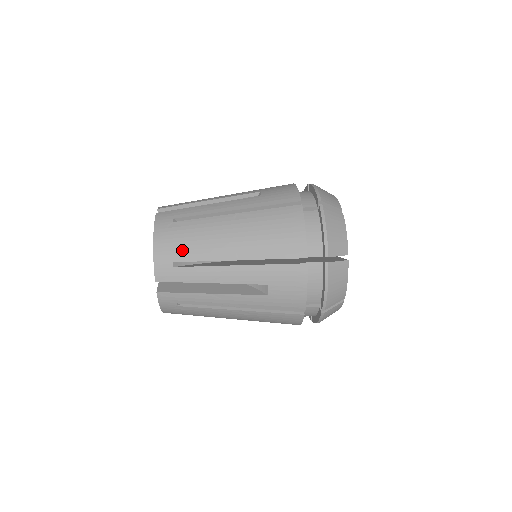
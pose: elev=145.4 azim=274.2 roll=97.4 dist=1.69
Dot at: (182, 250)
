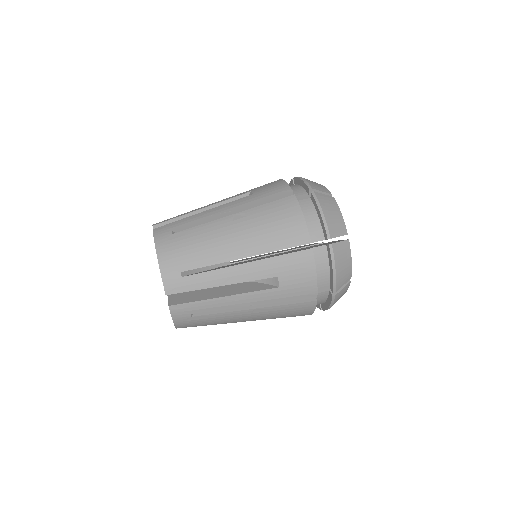
Dot at: (188, 259)
